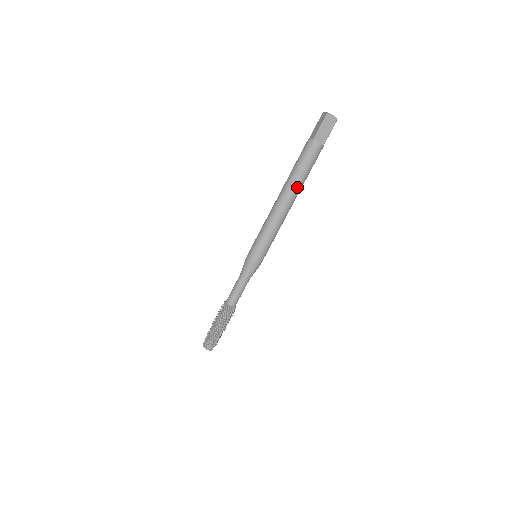
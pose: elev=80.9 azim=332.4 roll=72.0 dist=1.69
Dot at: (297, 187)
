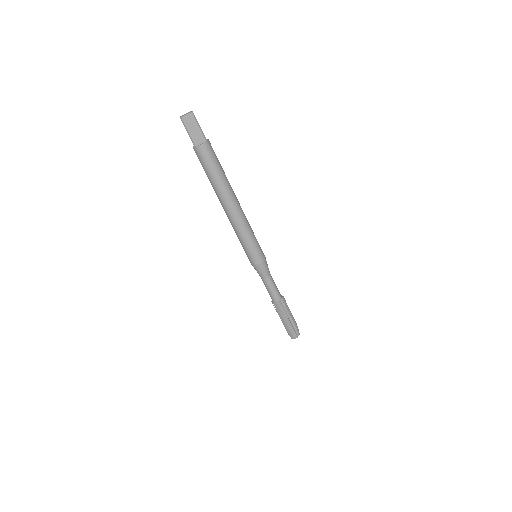
Dot at: (224, 189)
